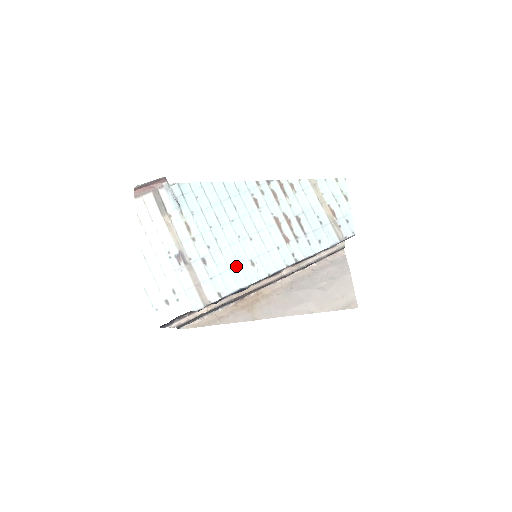
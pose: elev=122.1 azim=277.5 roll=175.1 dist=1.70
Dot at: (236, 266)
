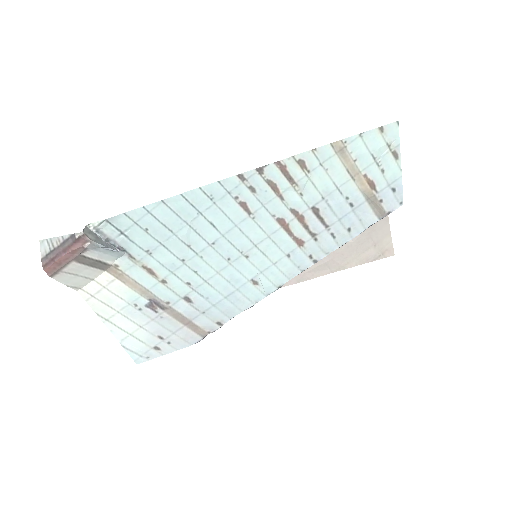
Dot at: (233, 292)
